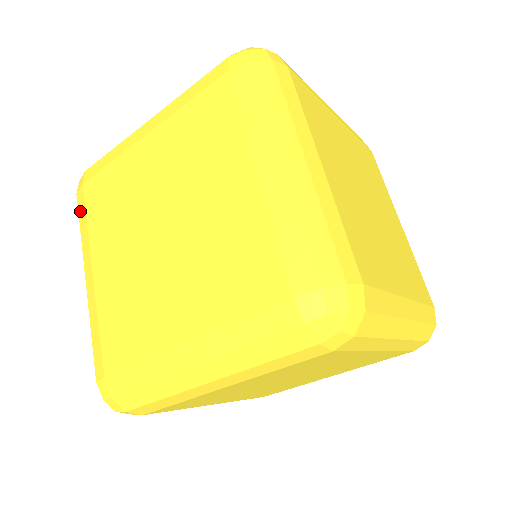
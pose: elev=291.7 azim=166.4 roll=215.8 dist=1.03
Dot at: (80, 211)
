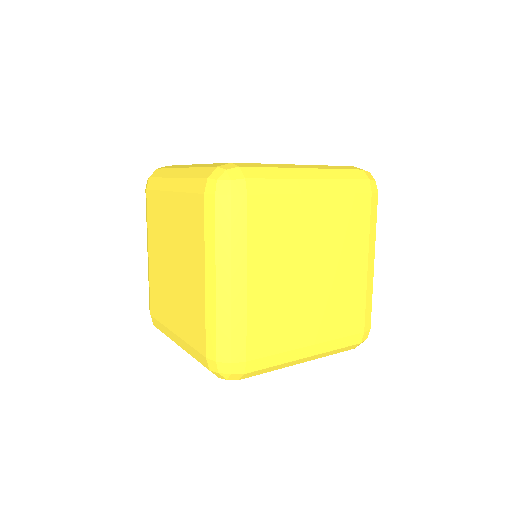
Dot at: (166, 167)
